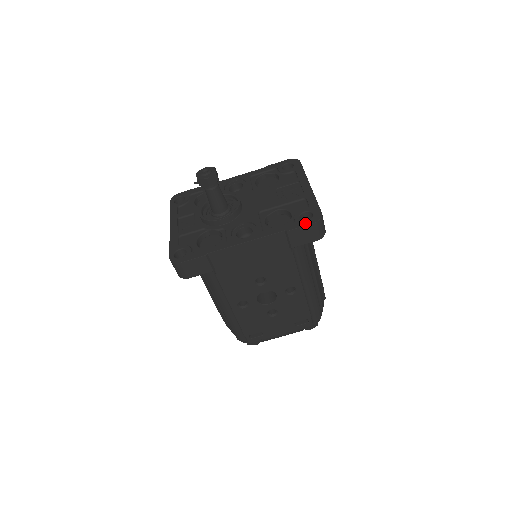
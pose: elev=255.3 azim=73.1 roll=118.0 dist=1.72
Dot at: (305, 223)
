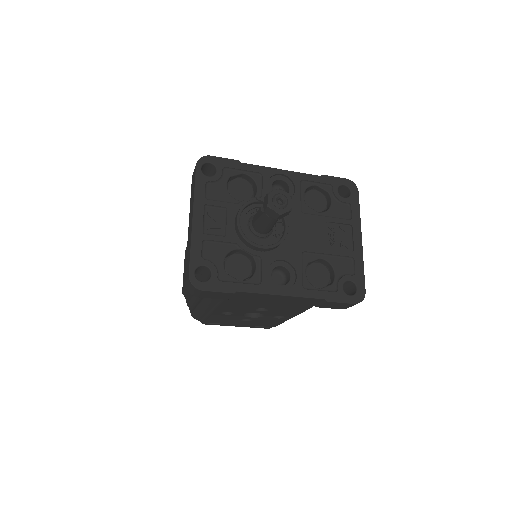
Dot at: (347, 299)
